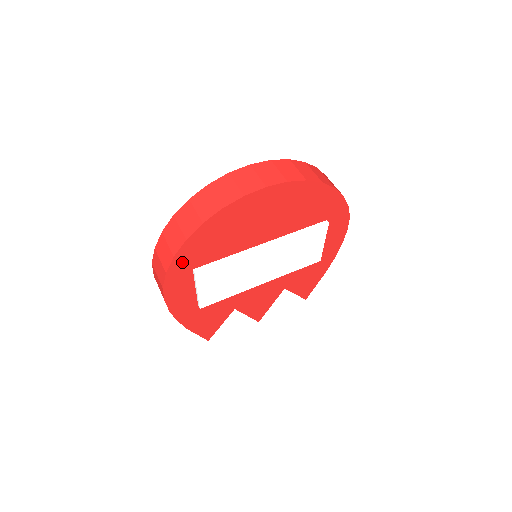
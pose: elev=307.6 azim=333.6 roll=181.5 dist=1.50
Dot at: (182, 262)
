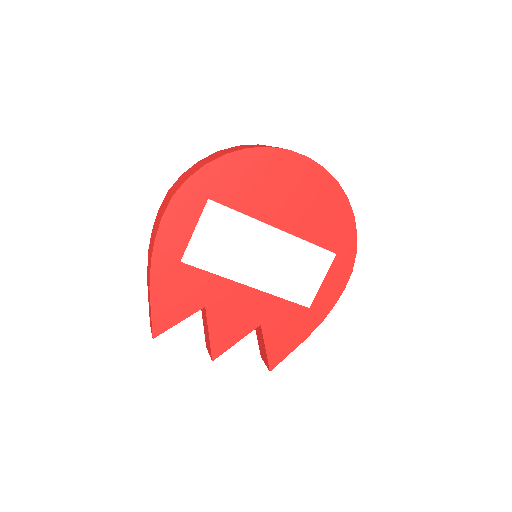
Dot at: (206, 179)
